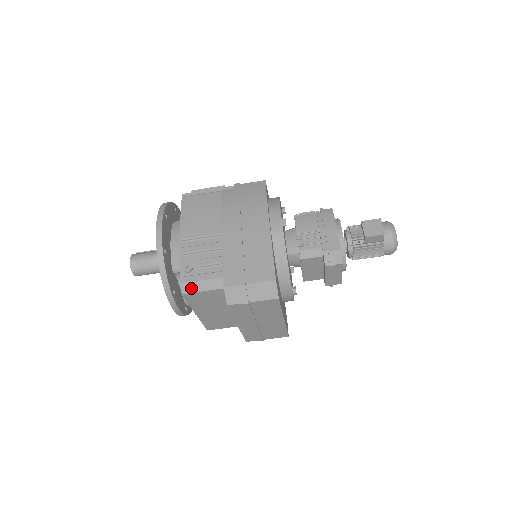
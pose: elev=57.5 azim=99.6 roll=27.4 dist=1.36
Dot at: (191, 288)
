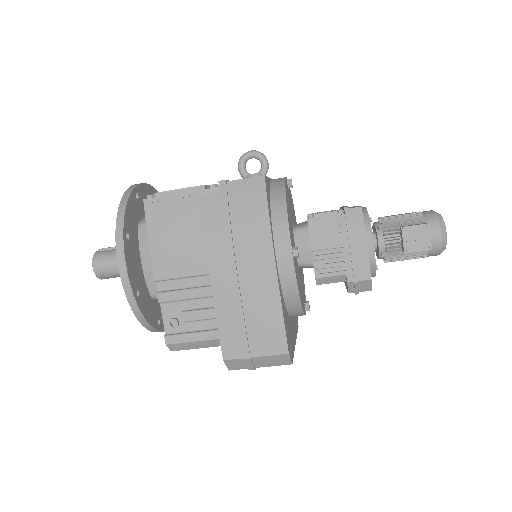
Dot at: (181, 347)
